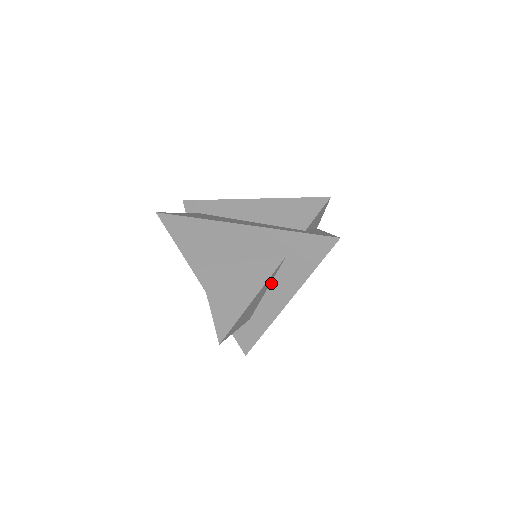
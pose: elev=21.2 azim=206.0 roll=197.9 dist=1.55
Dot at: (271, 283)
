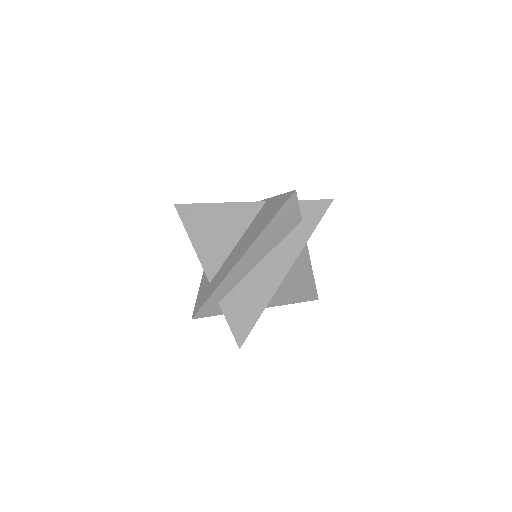
Dot at: occluded
